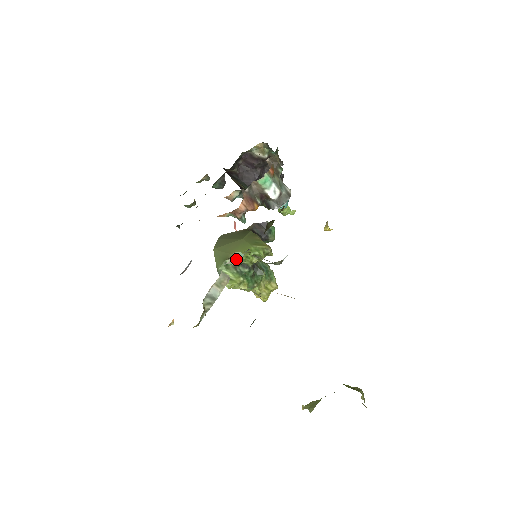
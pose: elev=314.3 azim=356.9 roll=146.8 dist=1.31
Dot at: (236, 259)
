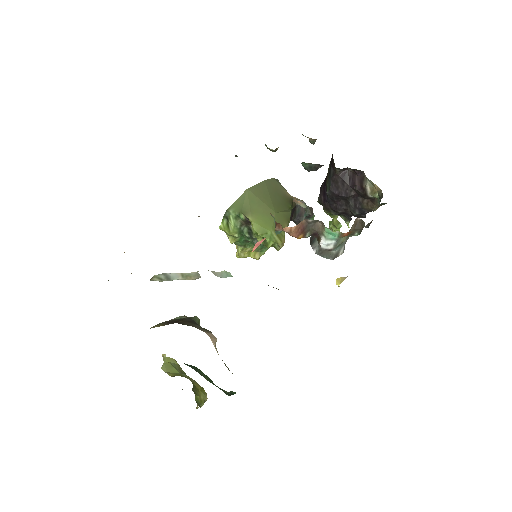
Dot at: (221, 274)
